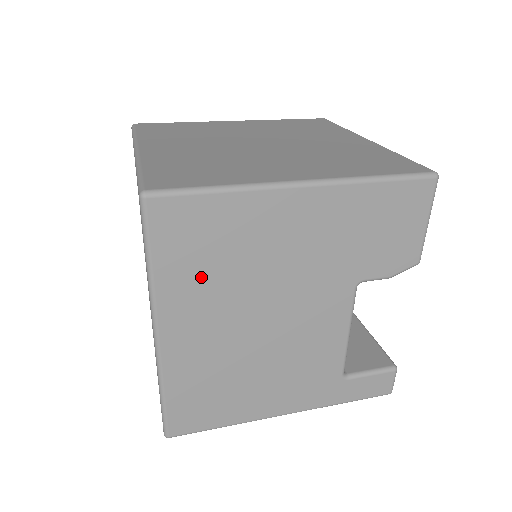
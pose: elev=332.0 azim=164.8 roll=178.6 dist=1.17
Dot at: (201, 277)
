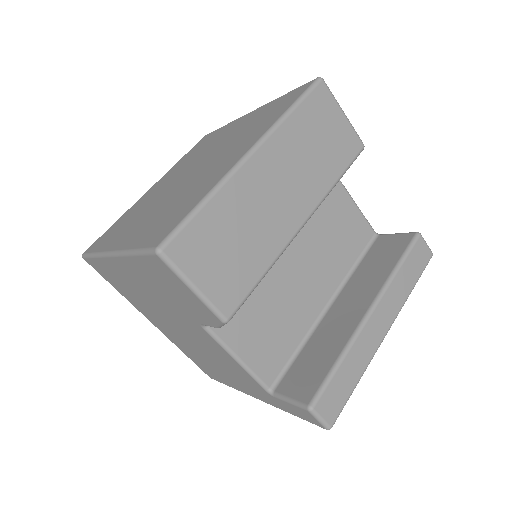
Dot at: (134, 299)
